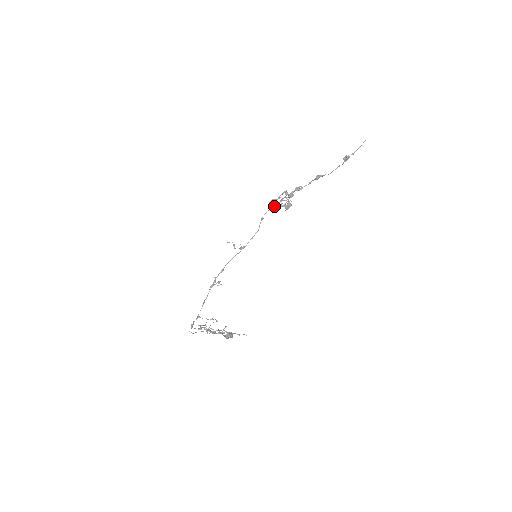
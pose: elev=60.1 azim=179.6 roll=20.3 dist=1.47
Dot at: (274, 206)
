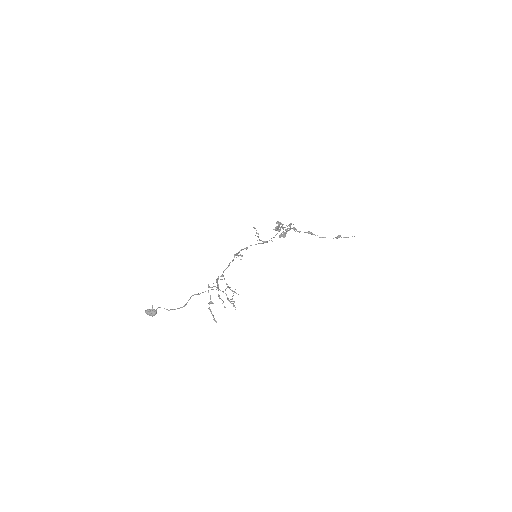
Dot at: (276, 227)
